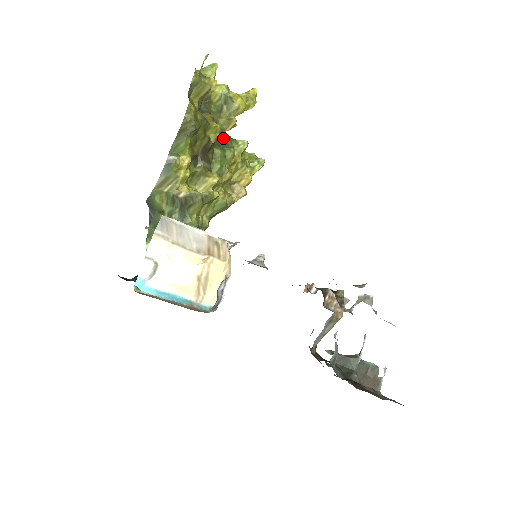
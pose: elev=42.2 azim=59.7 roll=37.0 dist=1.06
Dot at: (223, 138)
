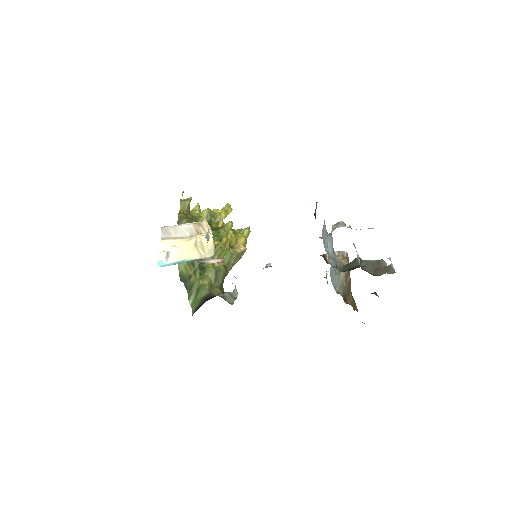
Dot at: occluded
